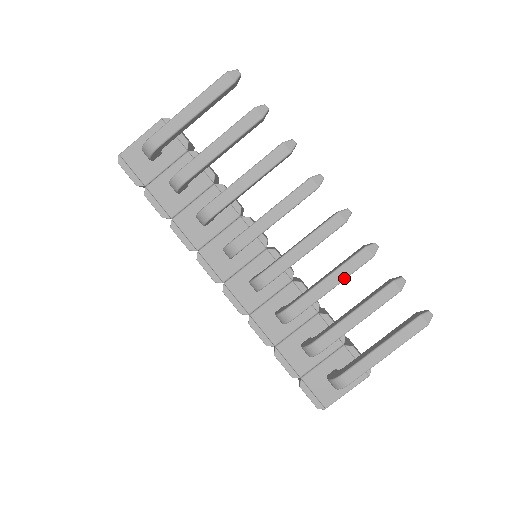
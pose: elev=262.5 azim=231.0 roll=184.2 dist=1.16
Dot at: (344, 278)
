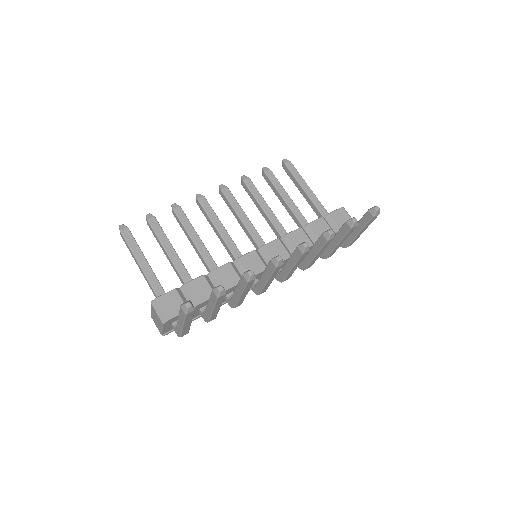
Dot at: occluded
